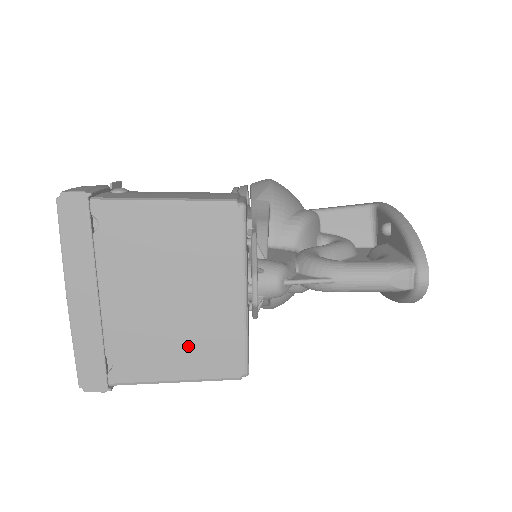
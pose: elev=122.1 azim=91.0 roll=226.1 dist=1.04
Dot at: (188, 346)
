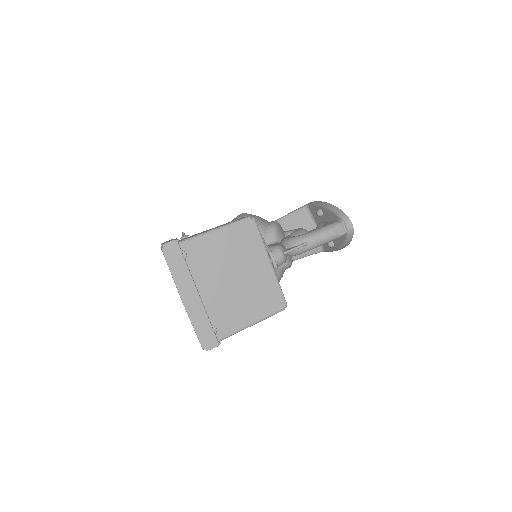
Dot at: (252, 301)
